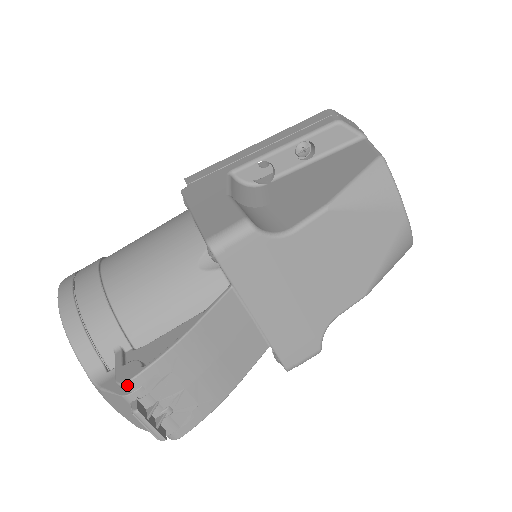
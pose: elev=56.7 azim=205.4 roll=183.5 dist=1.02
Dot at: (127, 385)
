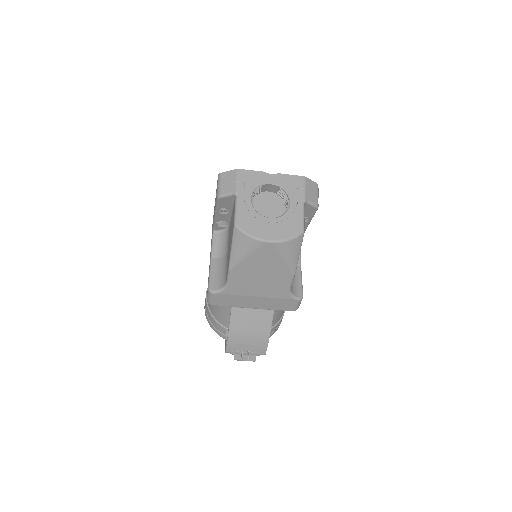
Dot at: occluded
